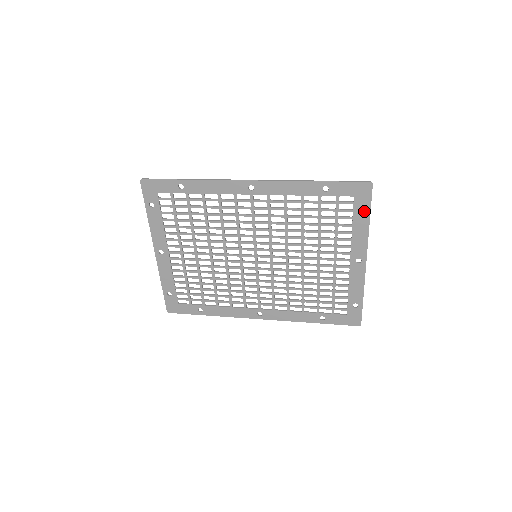
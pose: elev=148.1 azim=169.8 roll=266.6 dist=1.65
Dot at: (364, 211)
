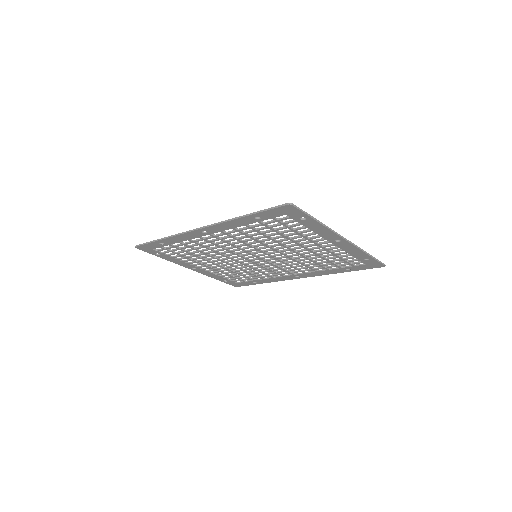
Dot at: (306, 218)
